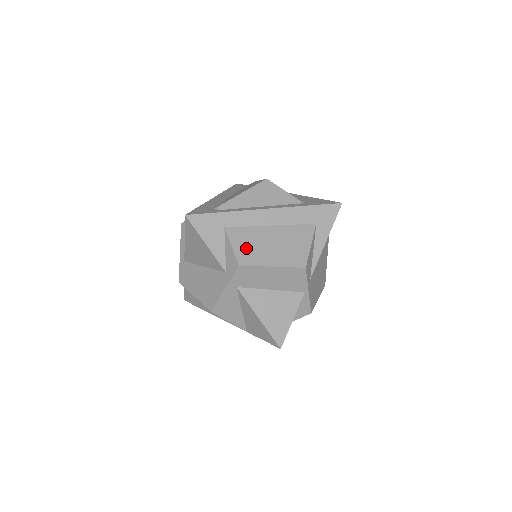
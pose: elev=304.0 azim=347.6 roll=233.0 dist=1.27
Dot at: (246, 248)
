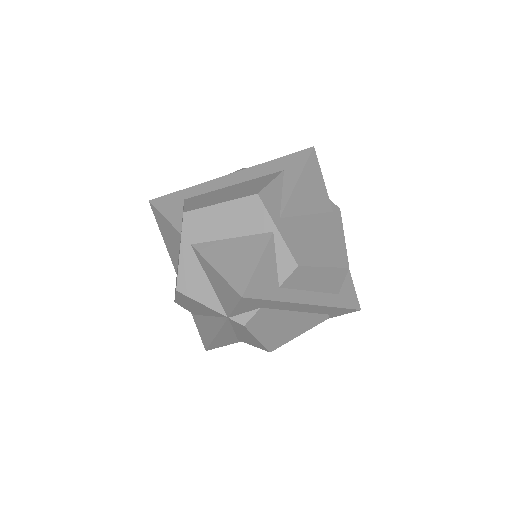
Dot at: (198, 202)
